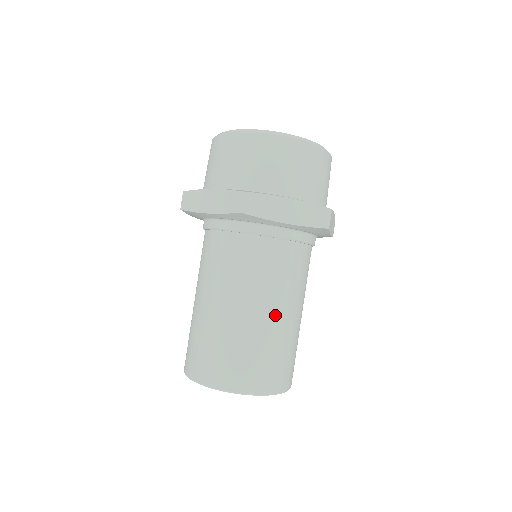
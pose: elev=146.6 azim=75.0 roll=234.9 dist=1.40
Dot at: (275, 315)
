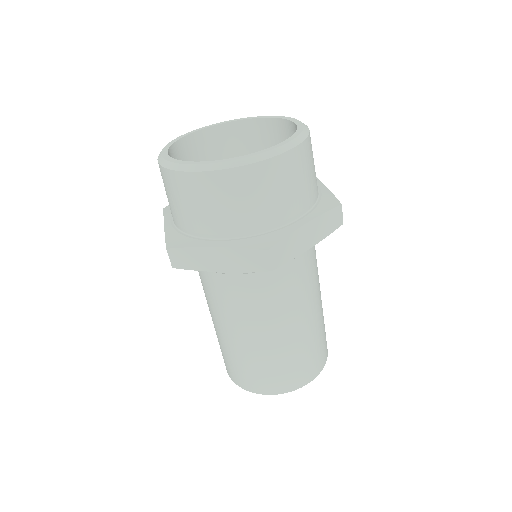
Dot at: (257, 338)
